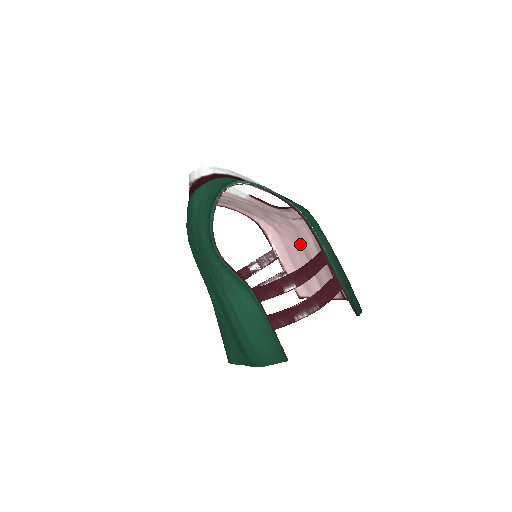
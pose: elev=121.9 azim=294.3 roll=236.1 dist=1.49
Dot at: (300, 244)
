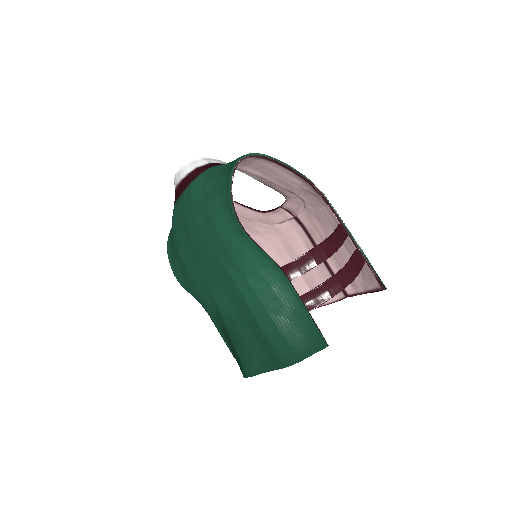
Dot at: (287, 252)
